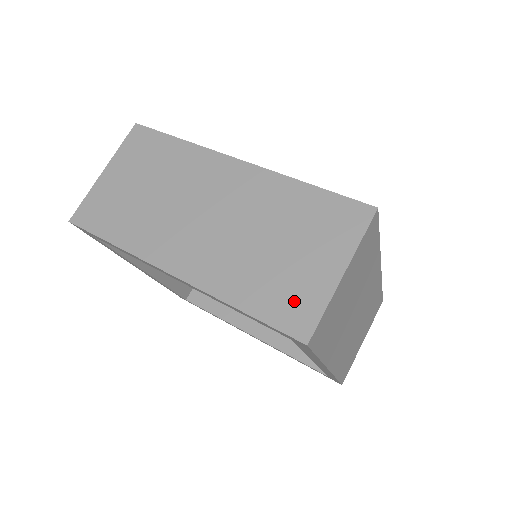
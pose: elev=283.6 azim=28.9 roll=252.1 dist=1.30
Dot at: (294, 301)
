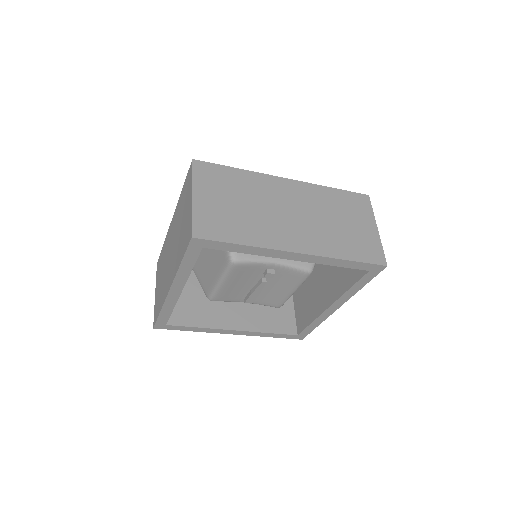
Dot at: (187, 231)
